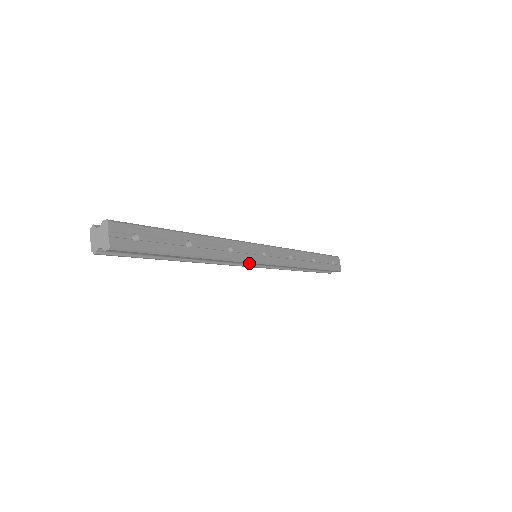
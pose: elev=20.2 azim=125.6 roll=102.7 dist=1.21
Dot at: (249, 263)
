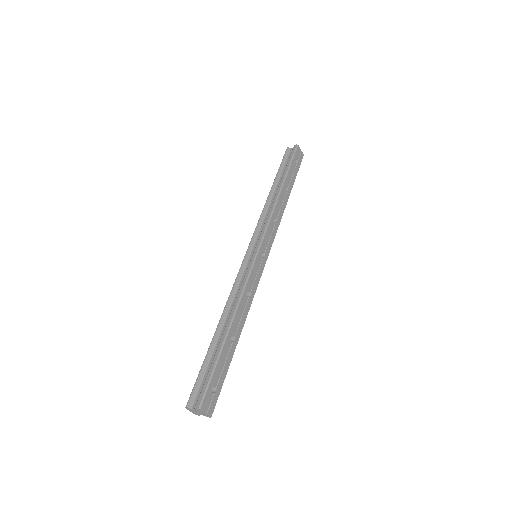
Dot at: (259, 277)
